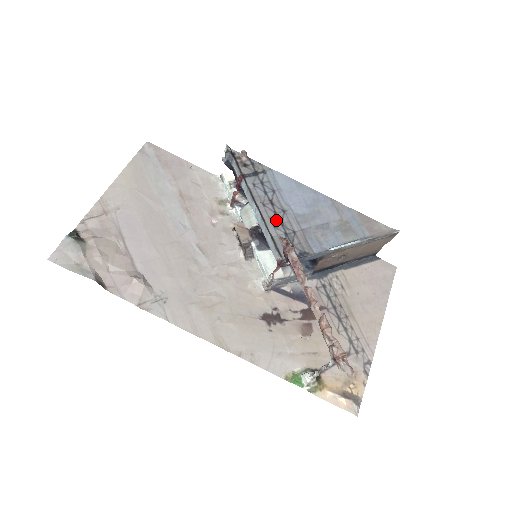
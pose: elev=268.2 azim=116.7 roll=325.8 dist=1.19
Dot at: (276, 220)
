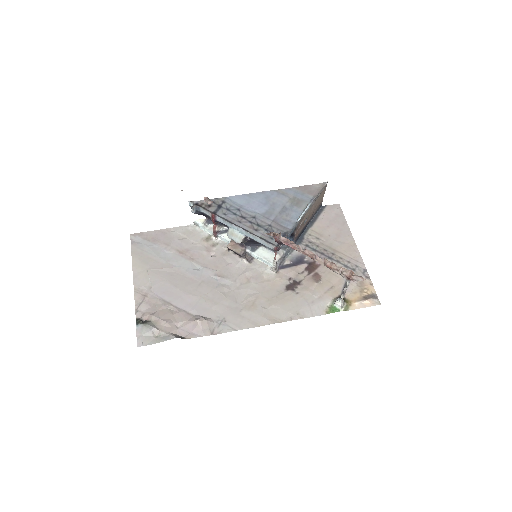
Dot at: (254, 226)
